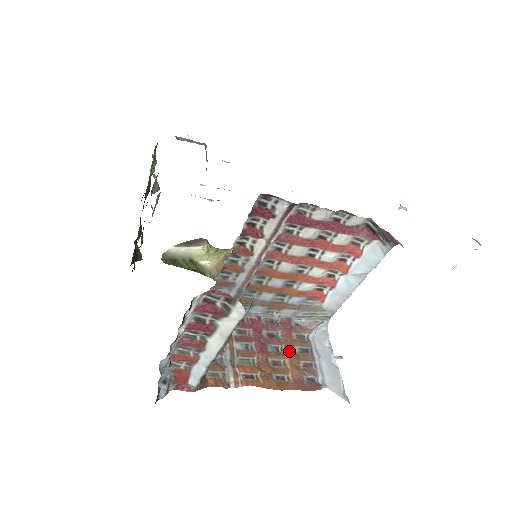
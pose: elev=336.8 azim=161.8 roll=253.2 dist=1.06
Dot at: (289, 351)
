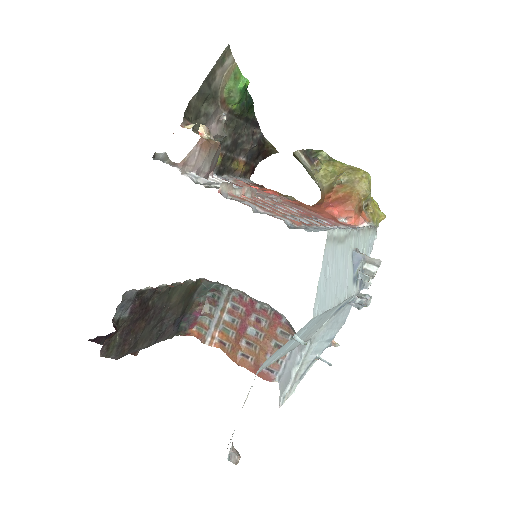
Dot at: (265, 341)
